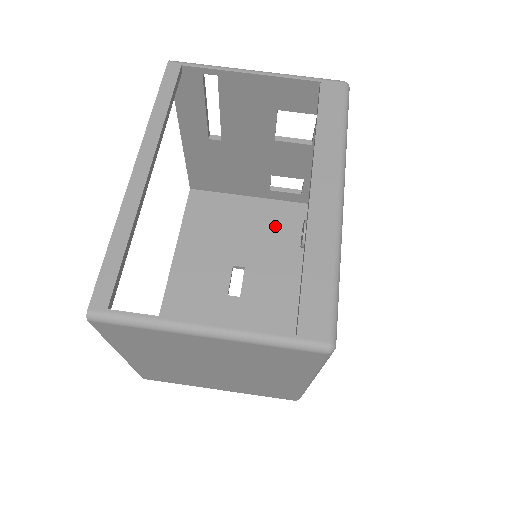
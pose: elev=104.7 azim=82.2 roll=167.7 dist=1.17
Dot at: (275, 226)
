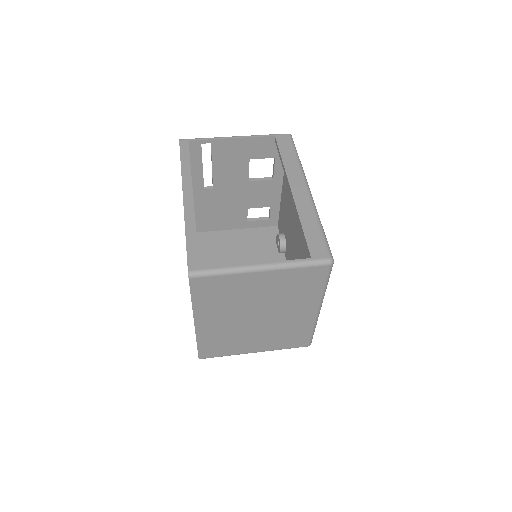
Dot at: (257, 244)
